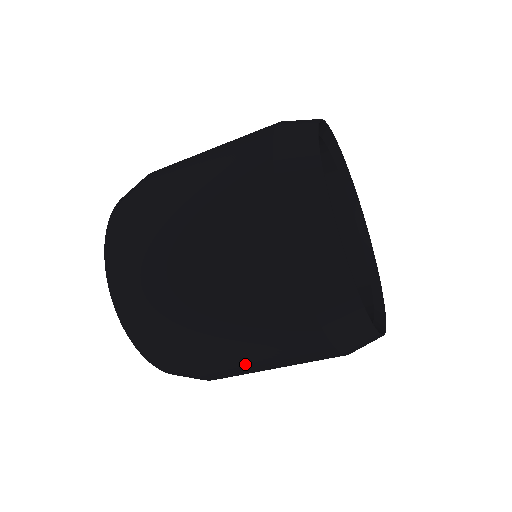
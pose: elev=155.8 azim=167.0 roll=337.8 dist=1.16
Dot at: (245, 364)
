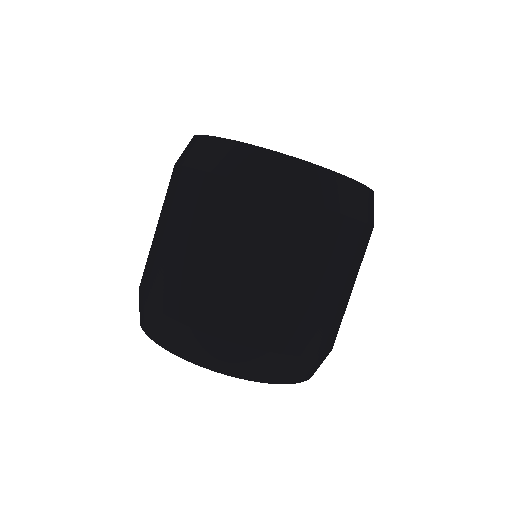
Dot at: (348, 301)
